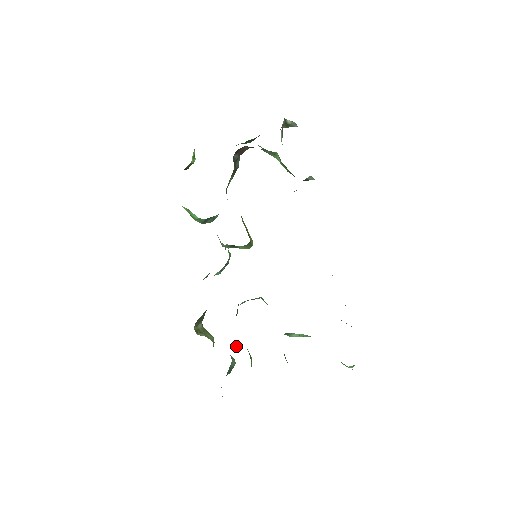
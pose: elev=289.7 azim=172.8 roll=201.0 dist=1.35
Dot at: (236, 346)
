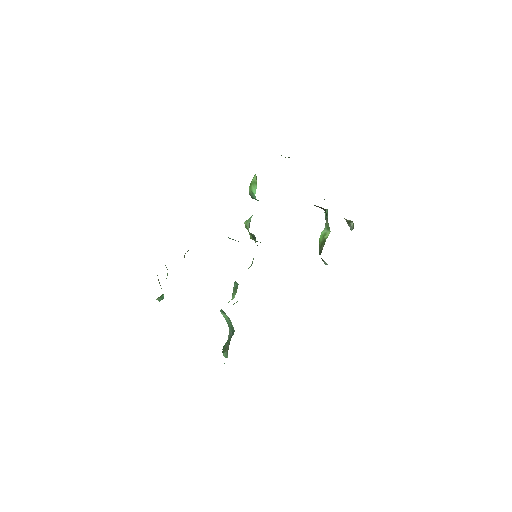
Dot at: occluded
